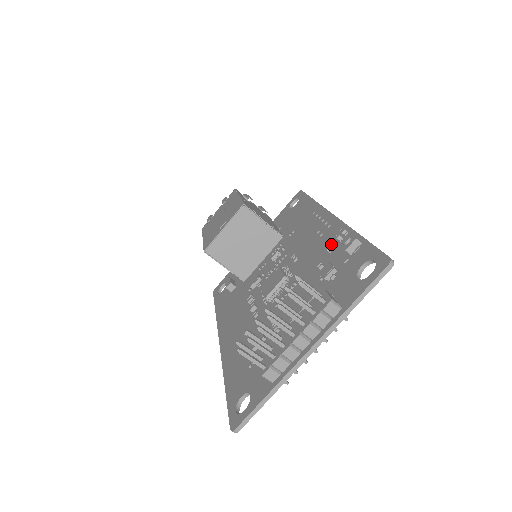
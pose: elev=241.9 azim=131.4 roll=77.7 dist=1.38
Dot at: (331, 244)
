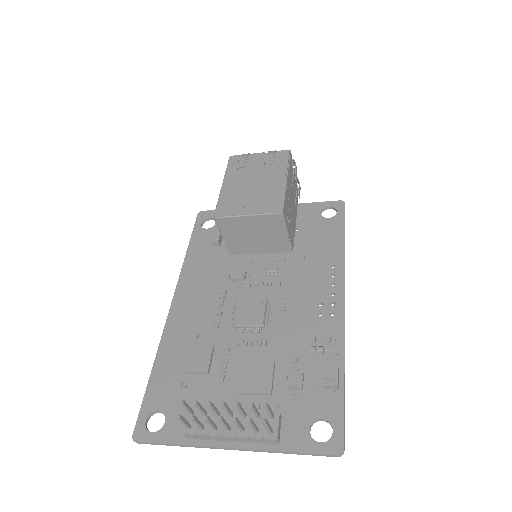
Dot at: (319, 344)
